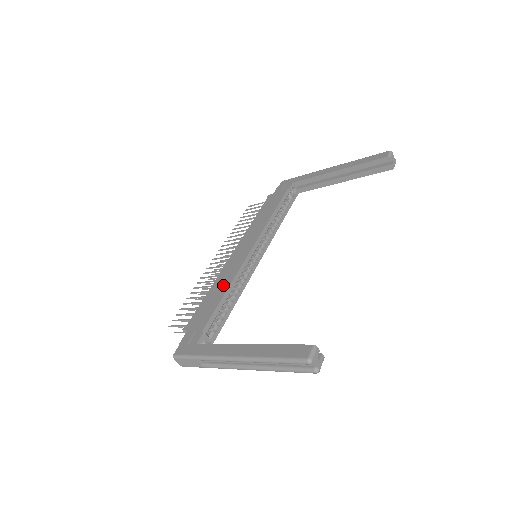
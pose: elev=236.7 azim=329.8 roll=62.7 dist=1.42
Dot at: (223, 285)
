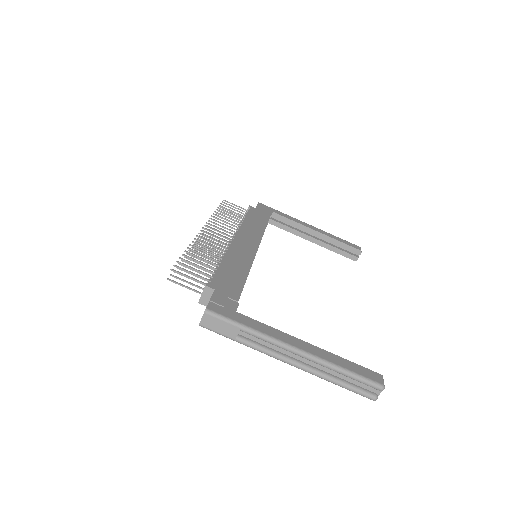
Dot at: (241, 265)
